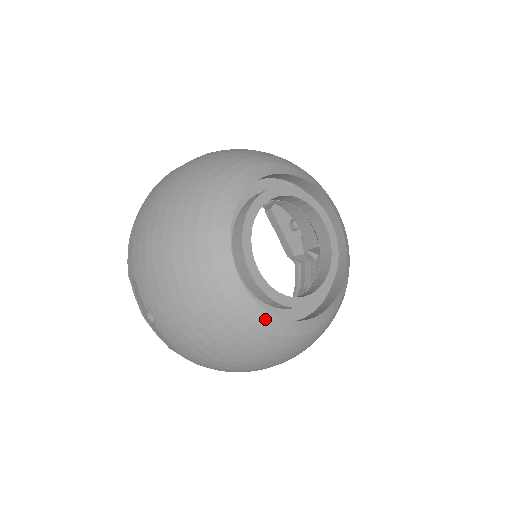
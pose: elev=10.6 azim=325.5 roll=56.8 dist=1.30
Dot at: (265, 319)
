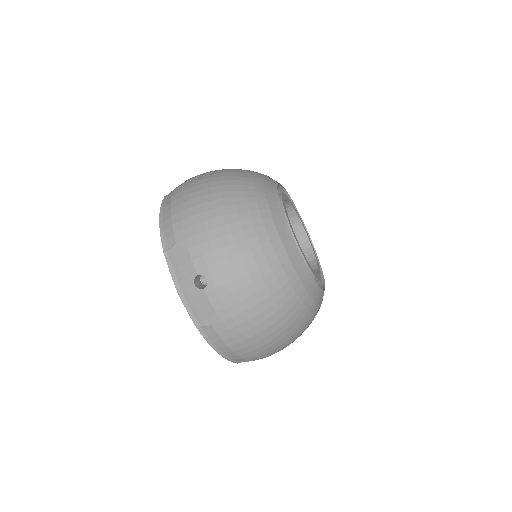
Dot at: (307, 276)
